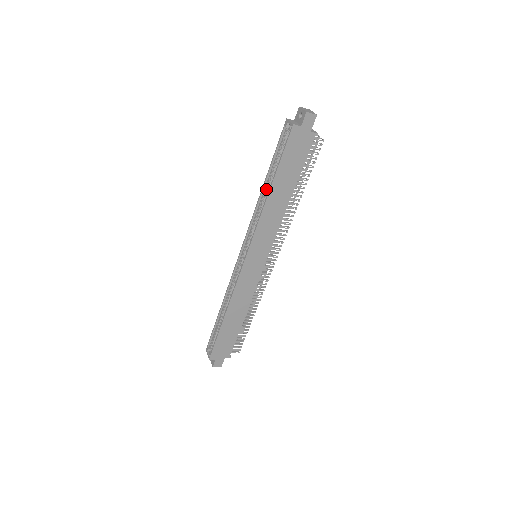
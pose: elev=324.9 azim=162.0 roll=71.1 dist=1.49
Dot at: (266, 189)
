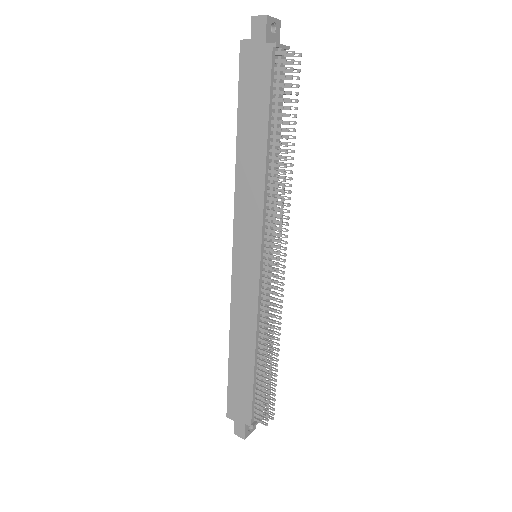
Dot at: occluded
